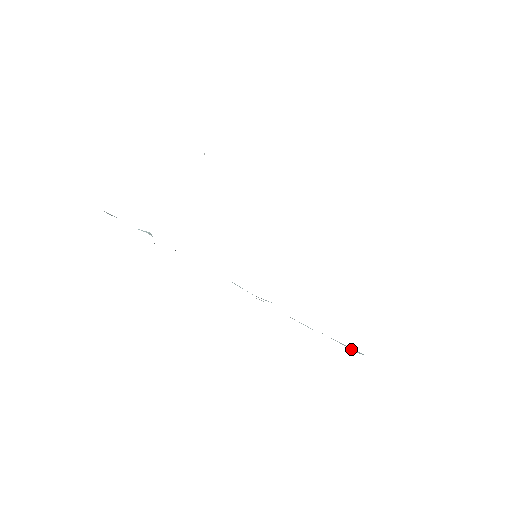
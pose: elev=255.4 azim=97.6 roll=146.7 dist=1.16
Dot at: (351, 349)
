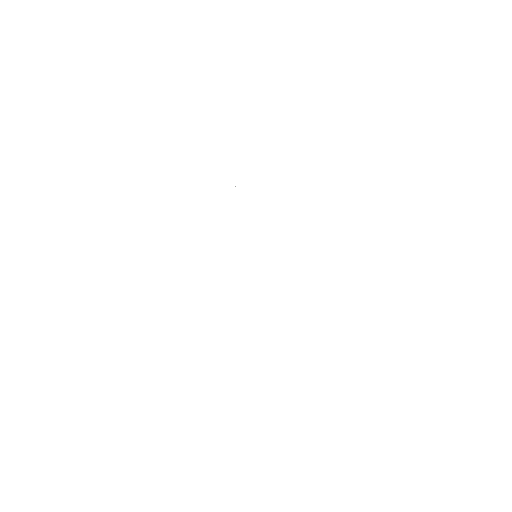
Dot at: occluded
